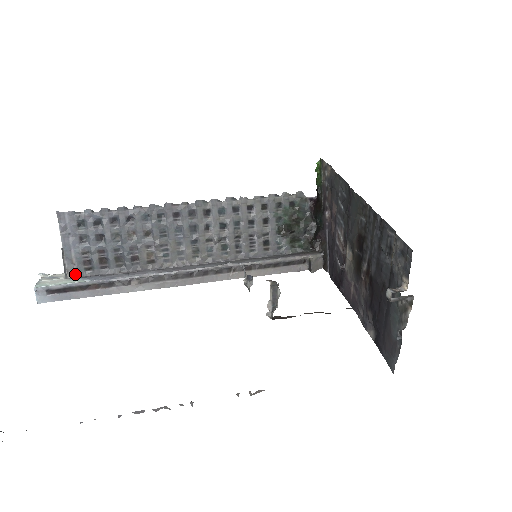
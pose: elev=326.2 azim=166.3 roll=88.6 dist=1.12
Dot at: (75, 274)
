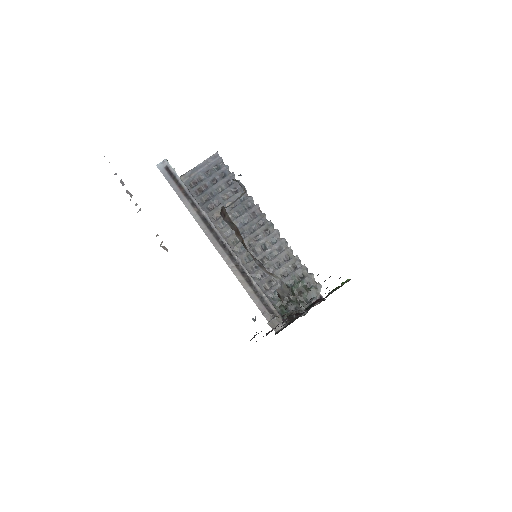
Dot at: (184, 180)
